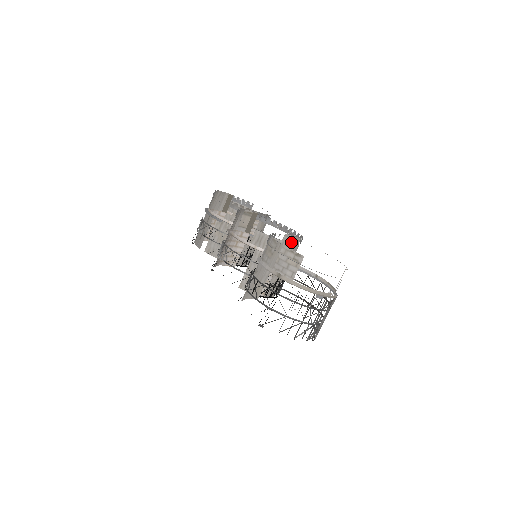
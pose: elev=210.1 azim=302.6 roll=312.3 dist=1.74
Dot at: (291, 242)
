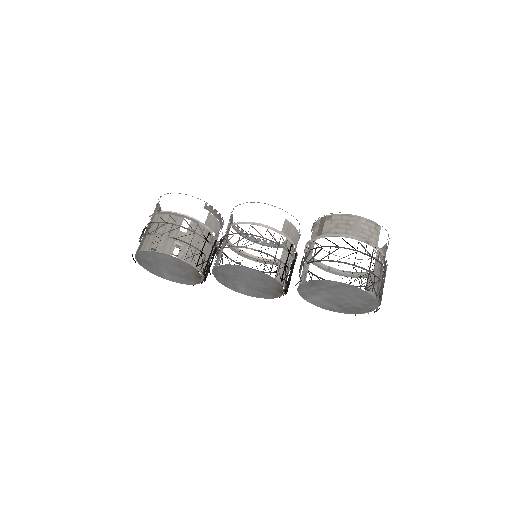
Dot at: occluded
